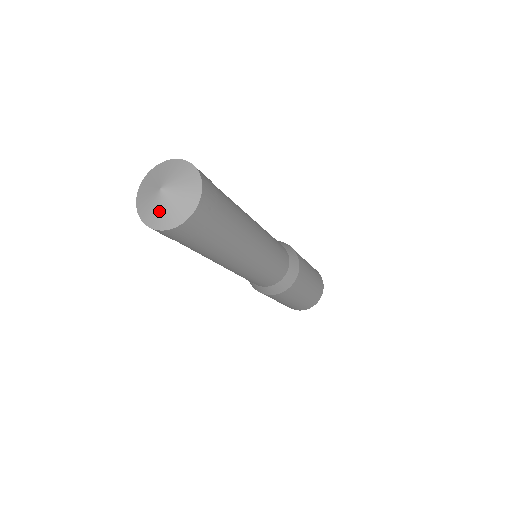
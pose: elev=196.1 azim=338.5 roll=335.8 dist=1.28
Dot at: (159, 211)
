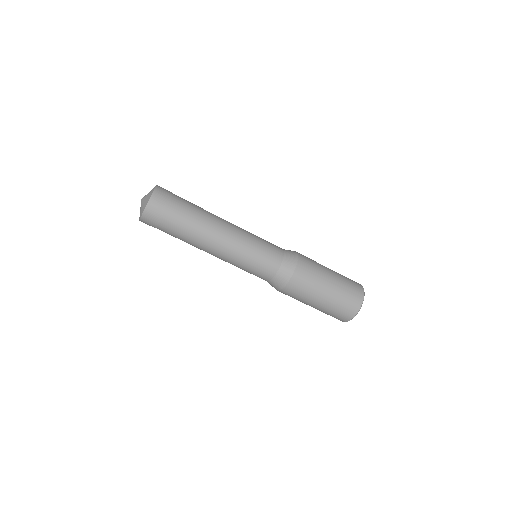
Dot at: (144, 203)
